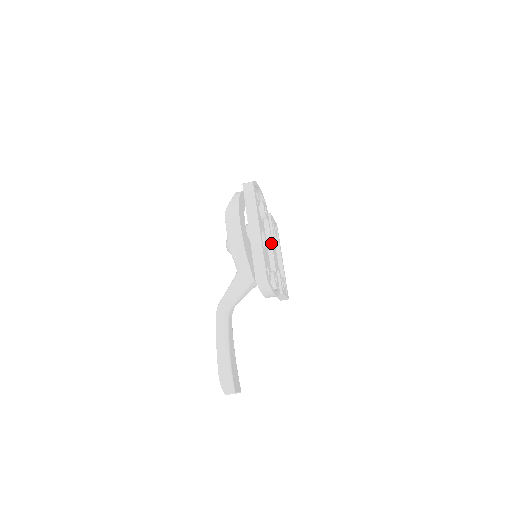
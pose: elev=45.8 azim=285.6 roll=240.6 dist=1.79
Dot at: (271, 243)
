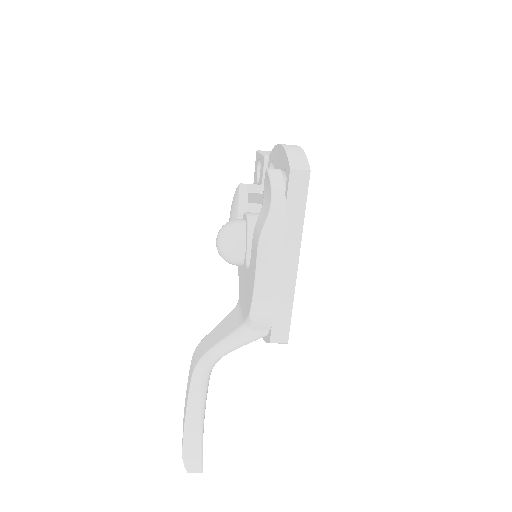
Dot at: occluded
